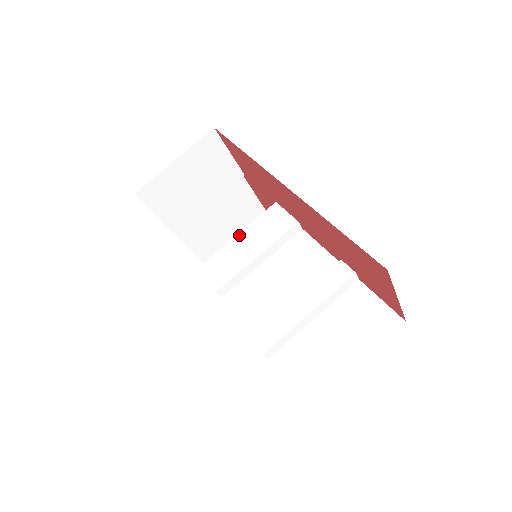
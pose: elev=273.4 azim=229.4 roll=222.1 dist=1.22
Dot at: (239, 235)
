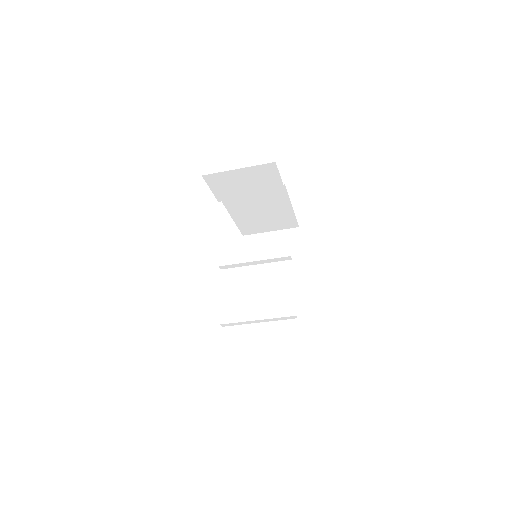
Dot at: (253, 237)
